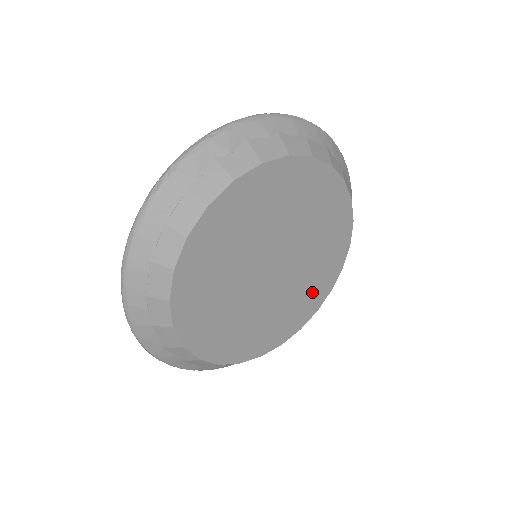
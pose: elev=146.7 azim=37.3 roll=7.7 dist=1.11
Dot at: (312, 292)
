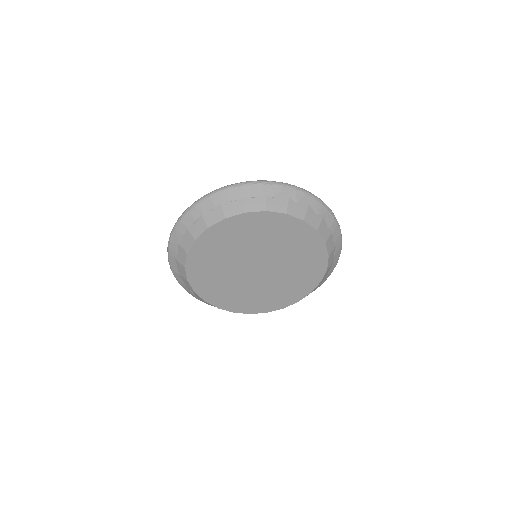
Dot at: (259, 301)
